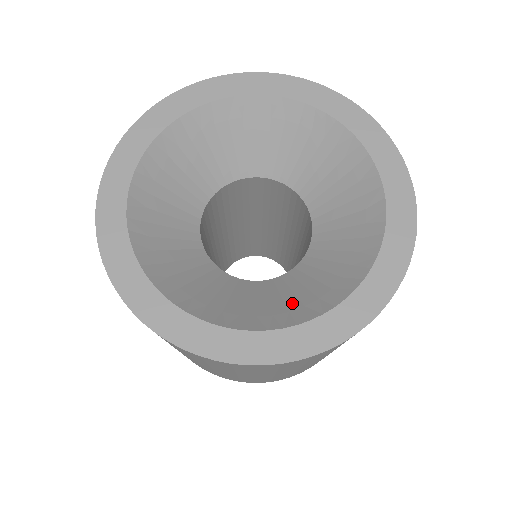
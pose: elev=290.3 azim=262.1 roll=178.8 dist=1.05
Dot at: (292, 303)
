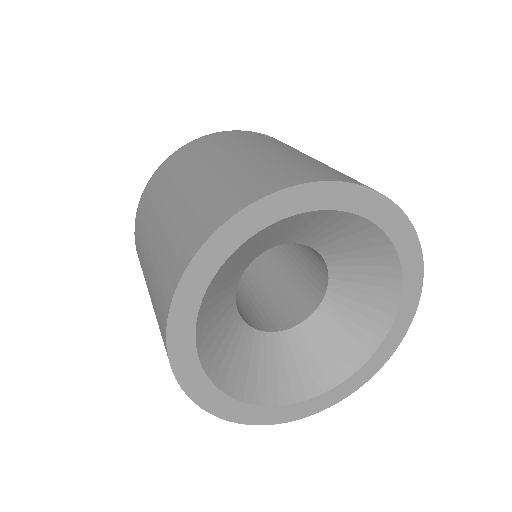
Dot at: (362, 322)
